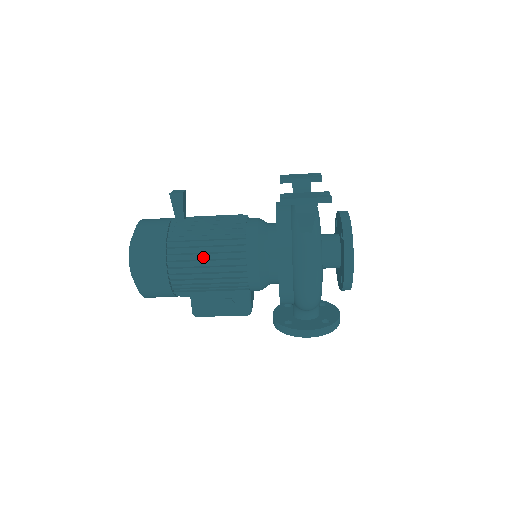
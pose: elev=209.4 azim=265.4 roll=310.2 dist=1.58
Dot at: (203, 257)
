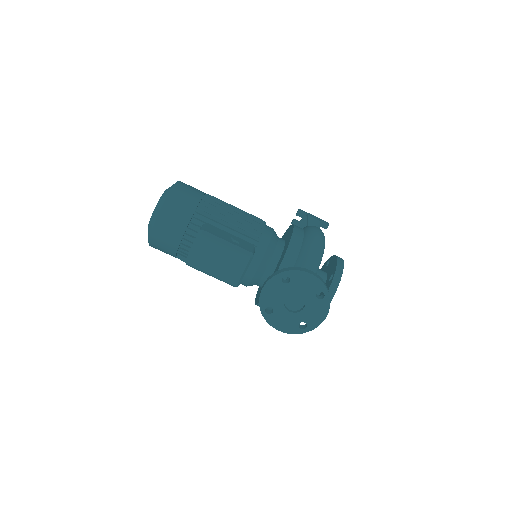
Dot at: occluded
